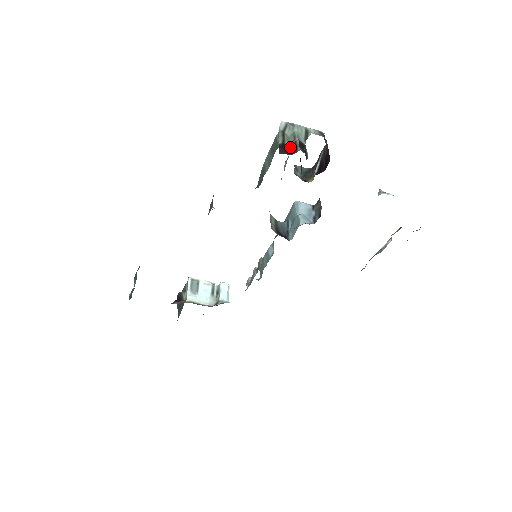
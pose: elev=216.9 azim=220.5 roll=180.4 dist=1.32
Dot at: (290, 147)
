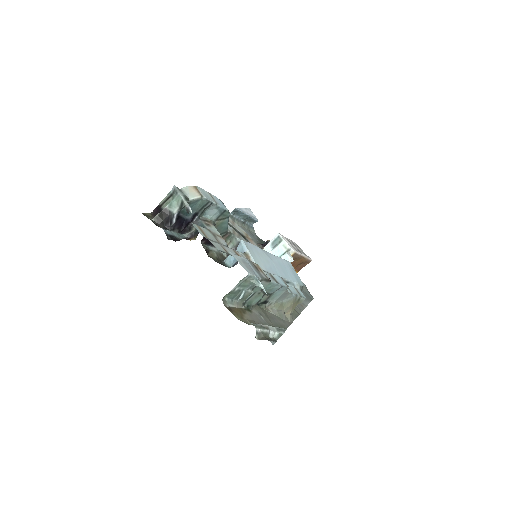
Dot at: occluded
